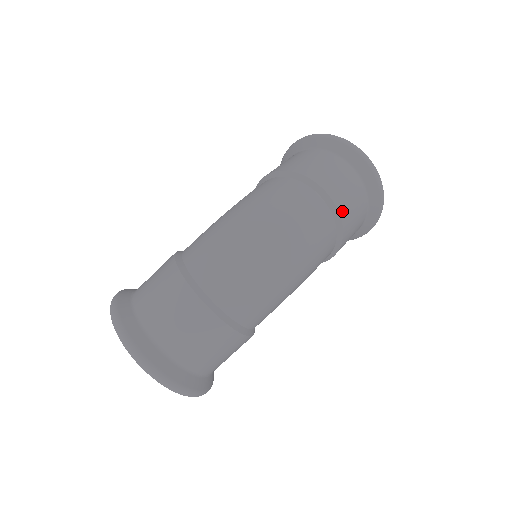
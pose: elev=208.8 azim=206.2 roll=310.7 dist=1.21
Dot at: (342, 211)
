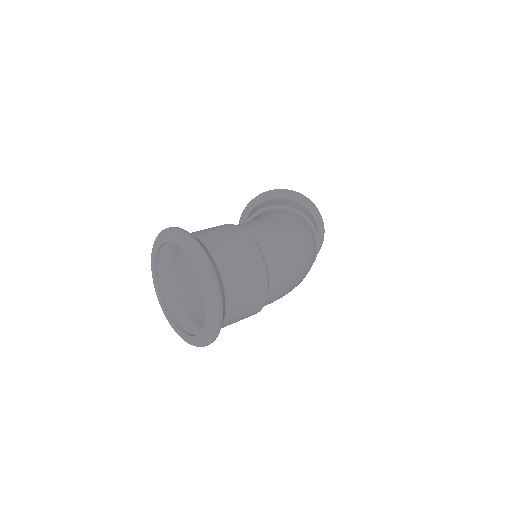
Dot at: (315, 259)
